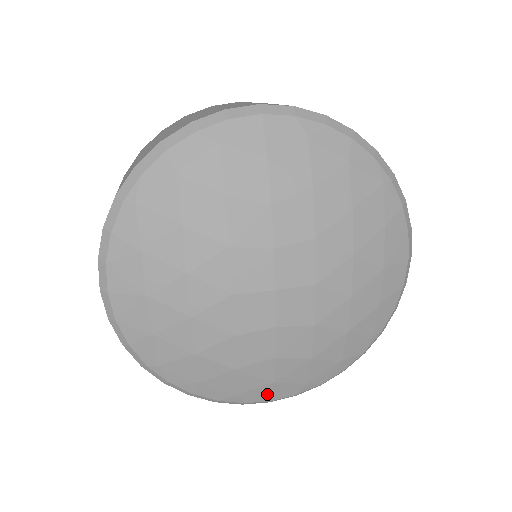
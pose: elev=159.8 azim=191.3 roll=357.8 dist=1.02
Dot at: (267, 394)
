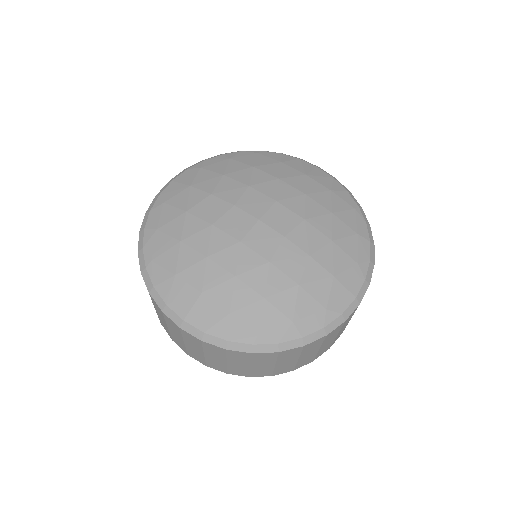
Dot at: (344, 292)
